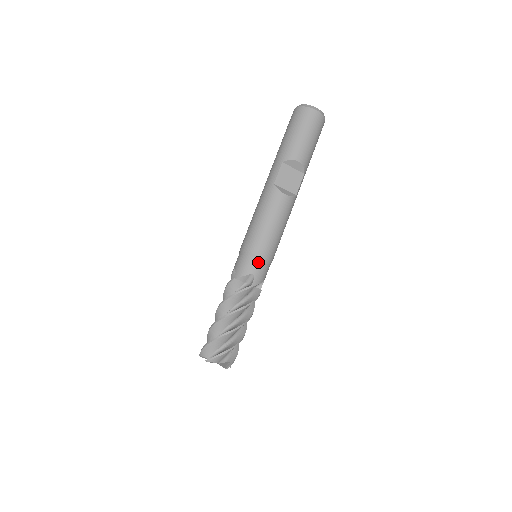
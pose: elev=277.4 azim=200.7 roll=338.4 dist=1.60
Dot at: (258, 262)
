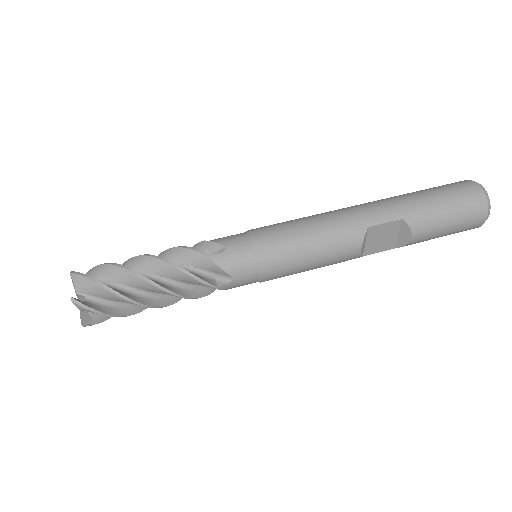
Dot at: (253, 275)
